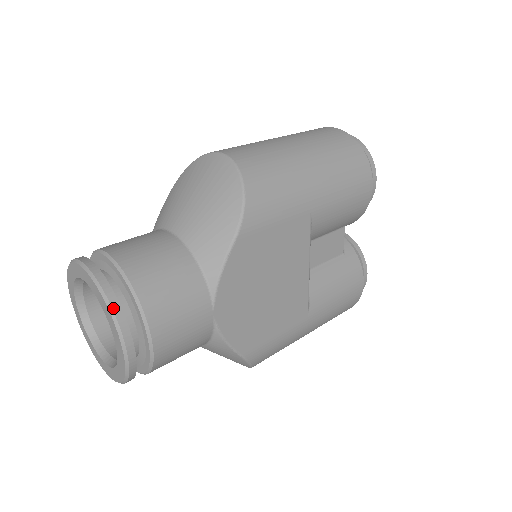
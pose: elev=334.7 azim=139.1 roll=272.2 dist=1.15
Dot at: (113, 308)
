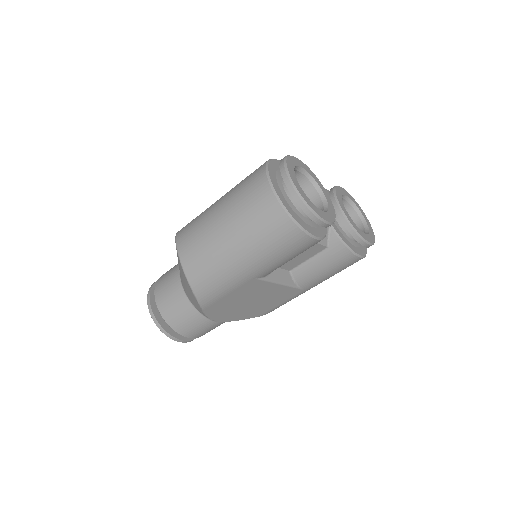
Dot at: (165, 334)
